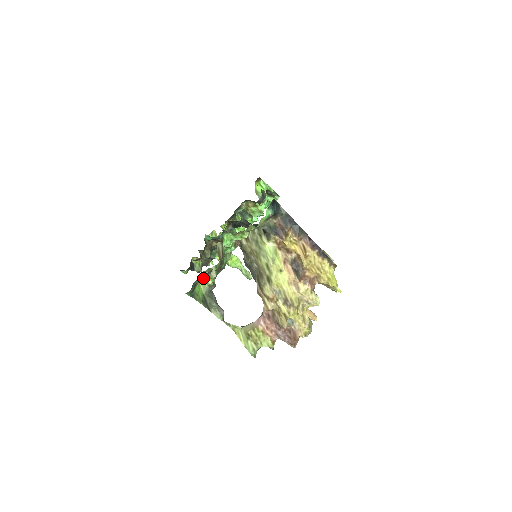
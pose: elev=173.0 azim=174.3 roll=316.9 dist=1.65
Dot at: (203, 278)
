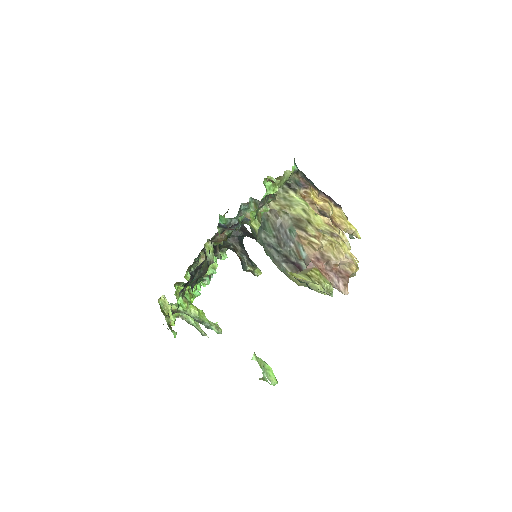
Dot at: (264, 203)
